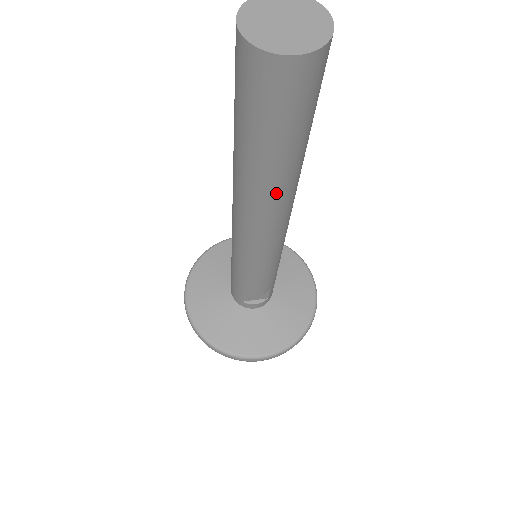
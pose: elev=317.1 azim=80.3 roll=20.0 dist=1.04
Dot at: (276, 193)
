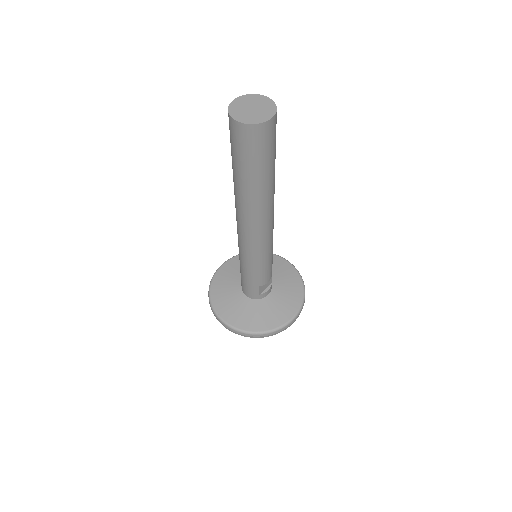
Dot at: (270, 197)
